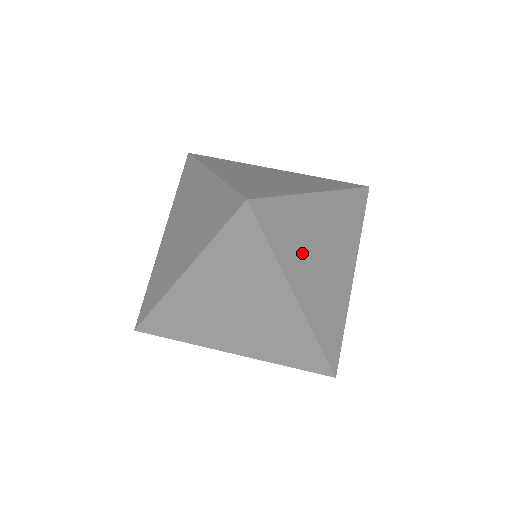
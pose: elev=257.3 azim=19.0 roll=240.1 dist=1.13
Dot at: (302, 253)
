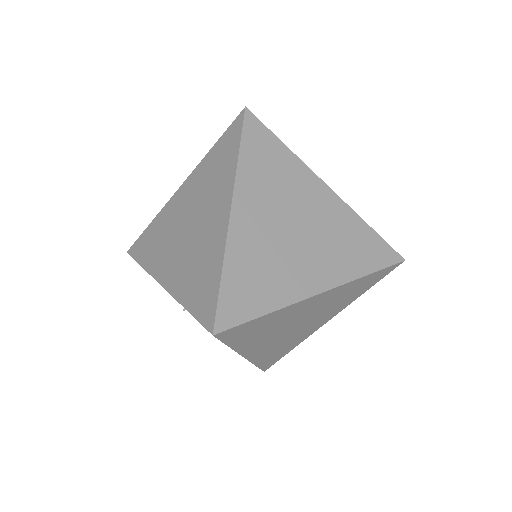
Dot at: (269, 192)
